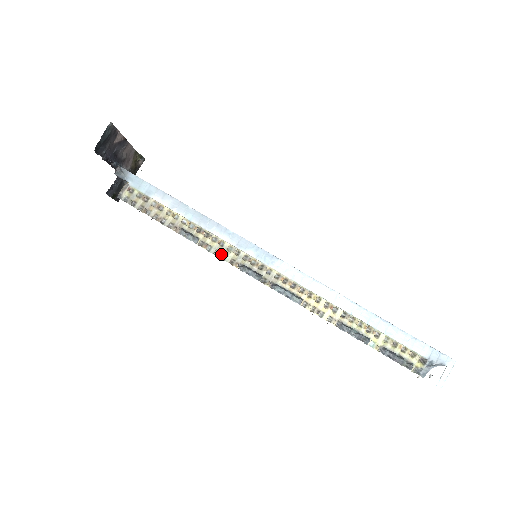
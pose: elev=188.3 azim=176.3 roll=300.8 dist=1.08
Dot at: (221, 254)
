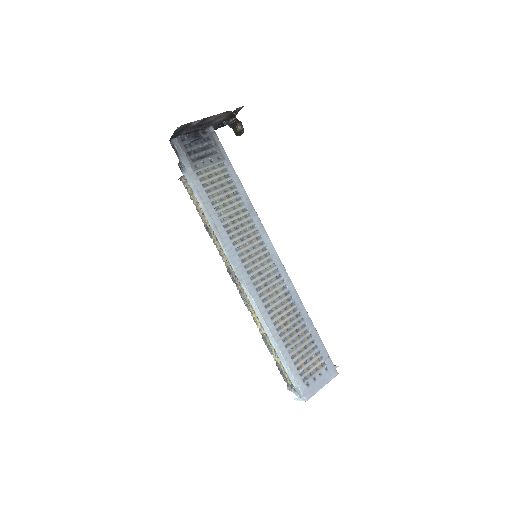
Dot at: (220, 255)
